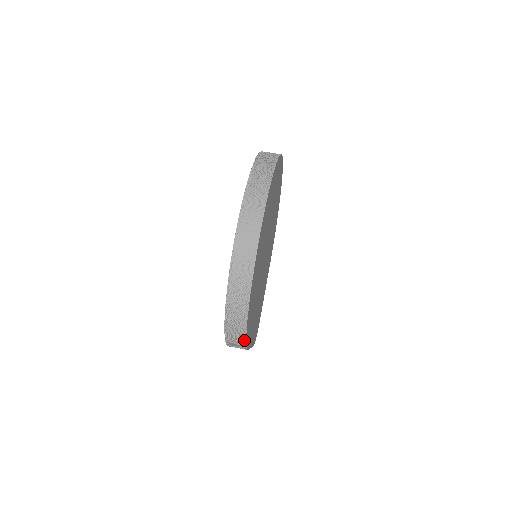
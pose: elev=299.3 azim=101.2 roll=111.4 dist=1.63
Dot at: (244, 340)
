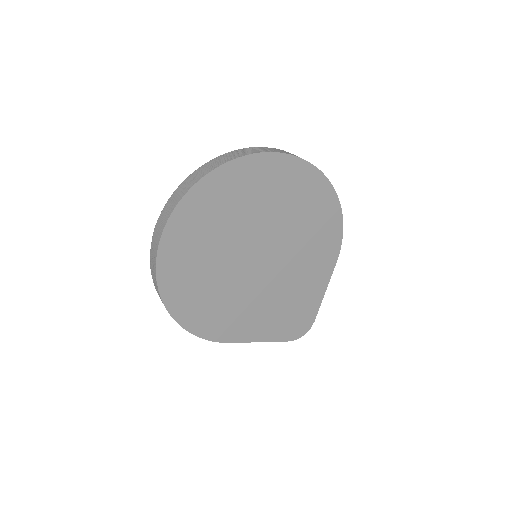
Dot at: (192, 333)
